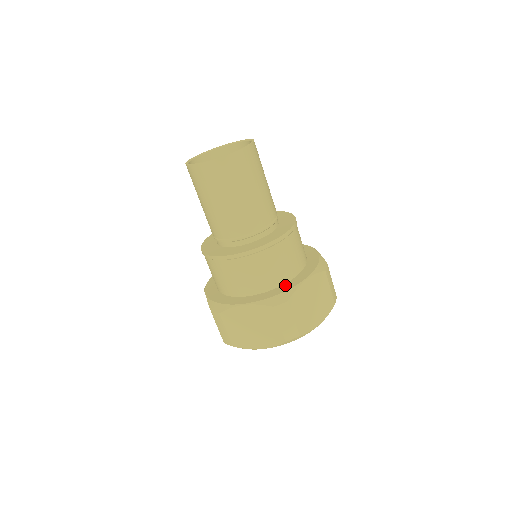
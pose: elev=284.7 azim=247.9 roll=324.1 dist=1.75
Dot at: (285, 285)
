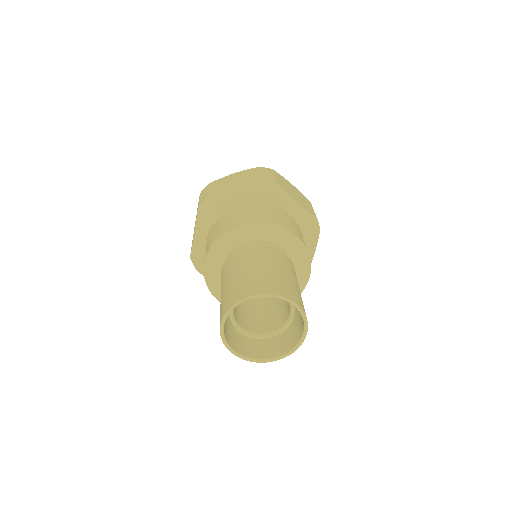
Dot at: occluded
